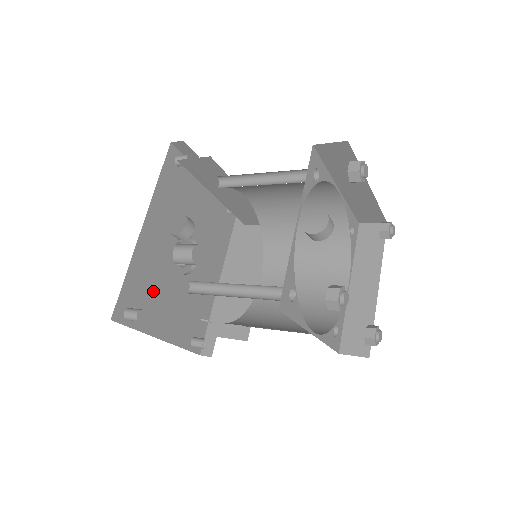
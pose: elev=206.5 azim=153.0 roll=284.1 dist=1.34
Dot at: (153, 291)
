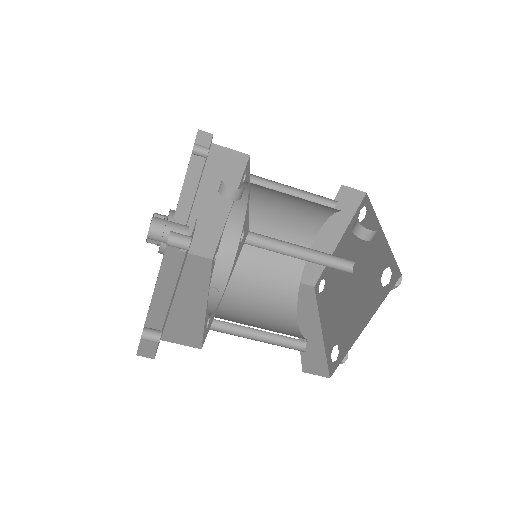
Dot at: occluded
